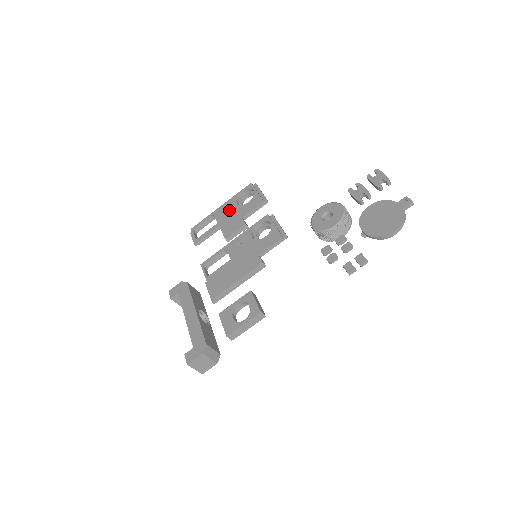
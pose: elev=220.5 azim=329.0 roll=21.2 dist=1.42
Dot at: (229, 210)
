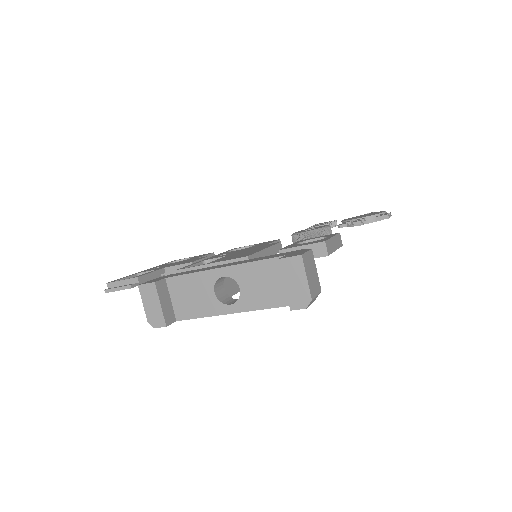
Dot at: (165, 265)
